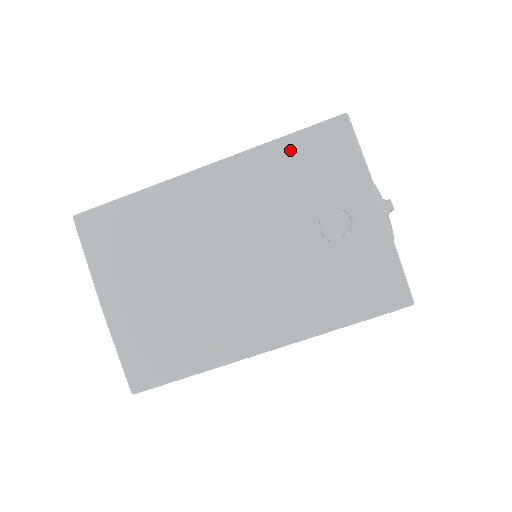
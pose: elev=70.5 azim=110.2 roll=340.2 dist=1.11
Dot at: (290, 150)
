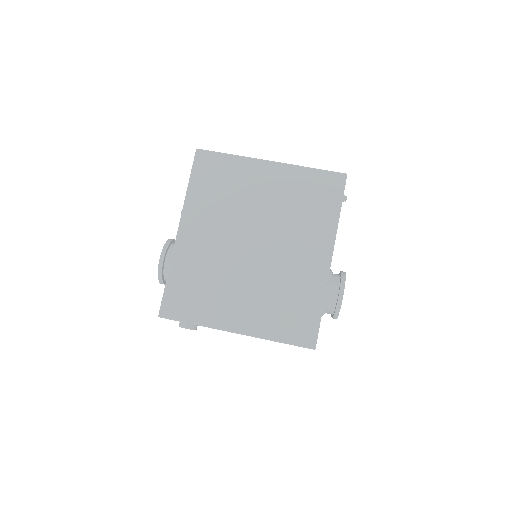
Dot at: occluded
